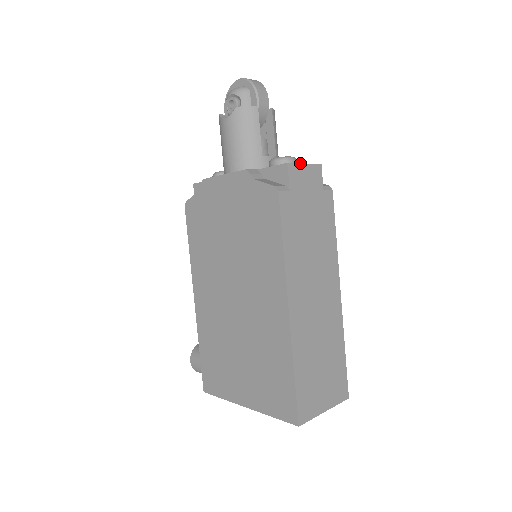
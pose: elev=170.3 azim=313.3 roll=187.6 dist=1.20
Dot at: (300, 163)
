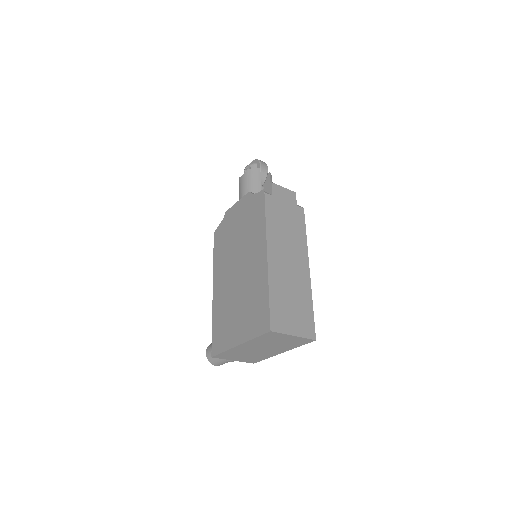
Dot at: (280, 186)
